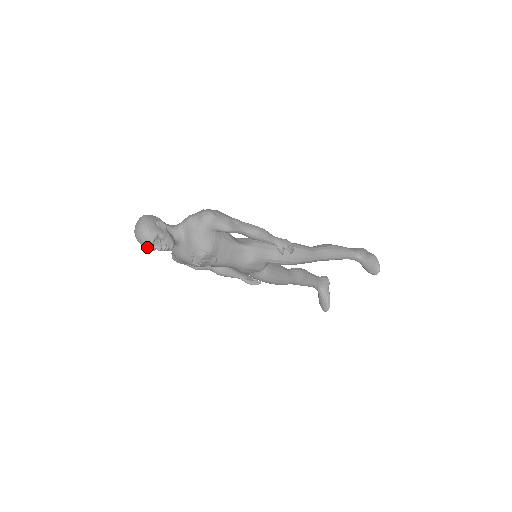
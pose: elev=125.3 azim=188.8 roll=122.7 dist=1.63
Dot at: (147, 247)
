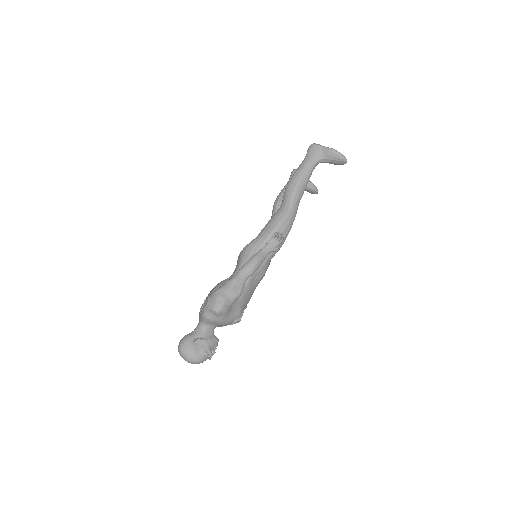
Dot at: occluded
